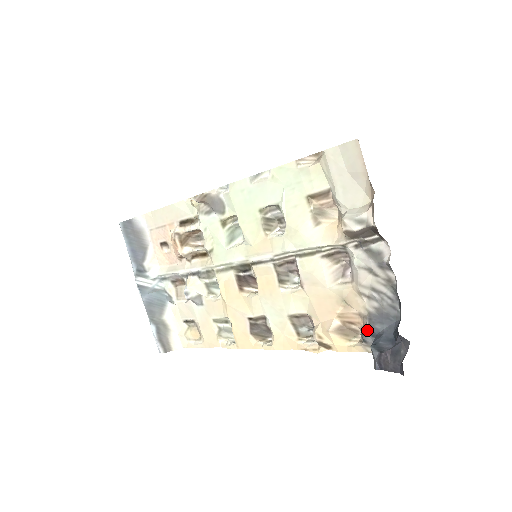
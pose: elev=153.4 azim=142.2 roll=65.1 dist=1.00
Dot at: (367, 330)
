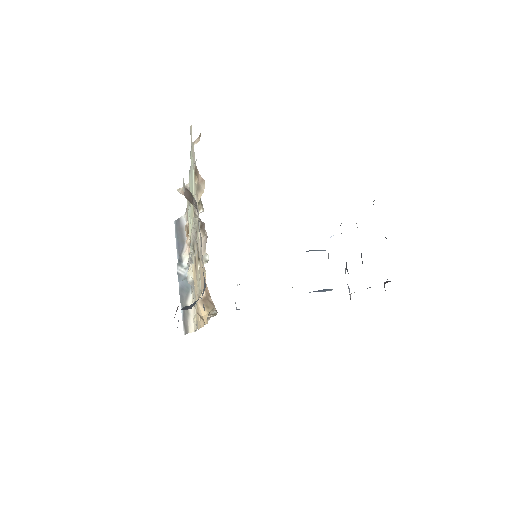
Dot at: occluded
